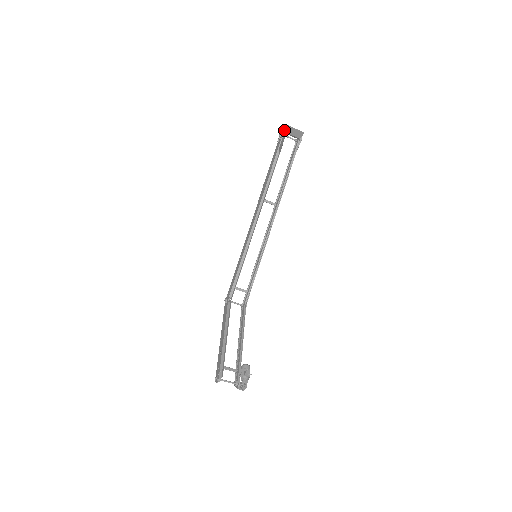
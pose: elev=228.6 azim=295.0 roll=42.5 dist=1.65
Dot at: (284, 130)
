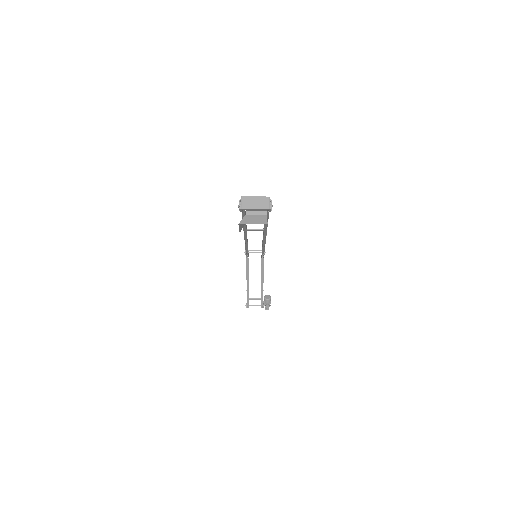
Dot at: (241, 211)
